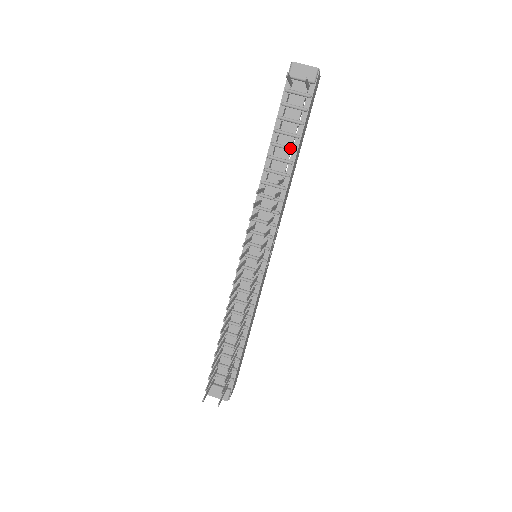
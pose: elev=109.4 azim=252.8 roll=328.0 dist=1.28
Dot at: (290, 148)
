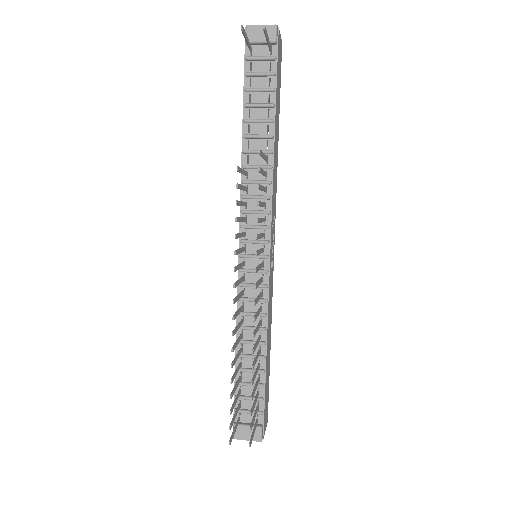
Dot at: (266, 120)
